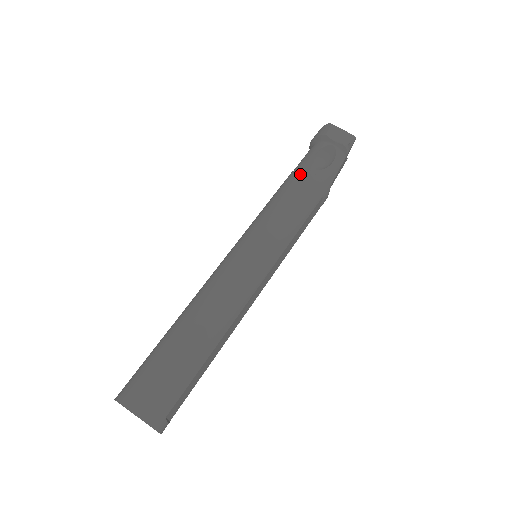
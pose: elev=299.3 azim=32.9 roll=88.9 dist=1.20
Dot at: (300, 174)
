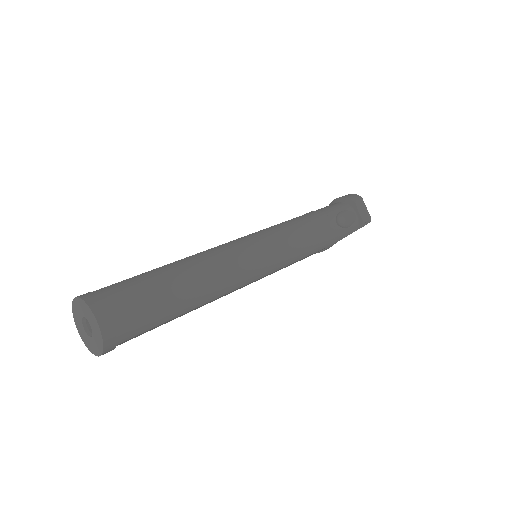
Dot at: (325, 218)
